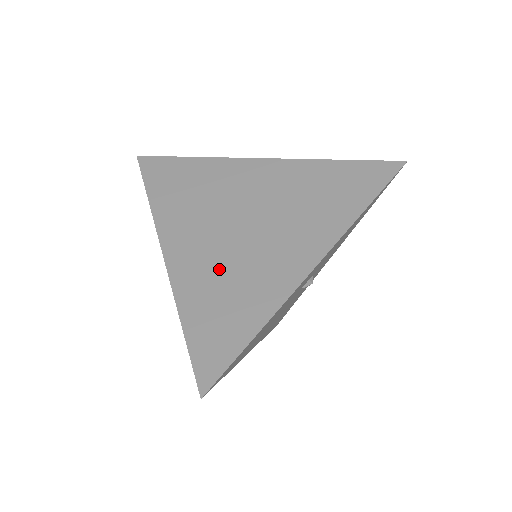
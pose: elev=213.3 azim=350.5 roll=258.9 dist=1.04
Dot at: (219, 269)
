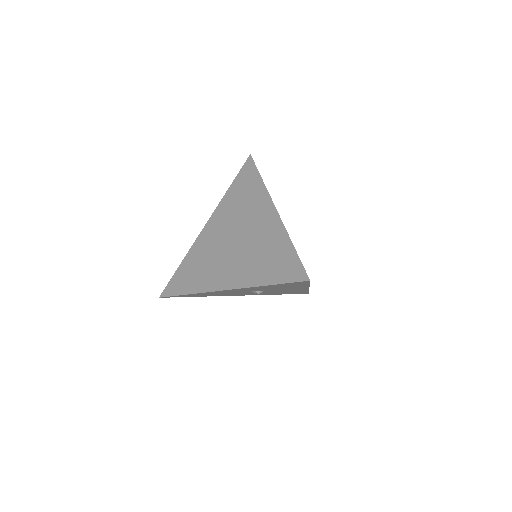
Dot at: (207, 254)
